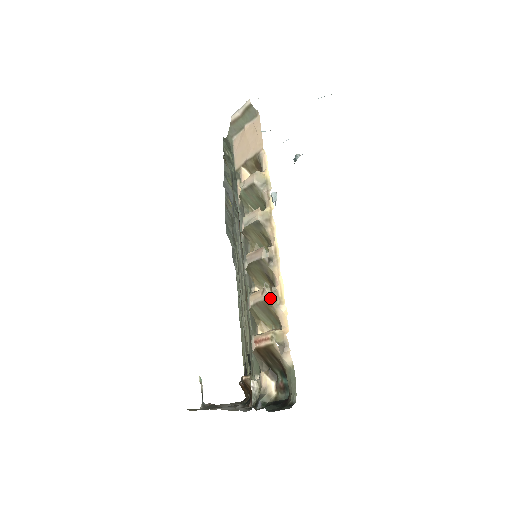
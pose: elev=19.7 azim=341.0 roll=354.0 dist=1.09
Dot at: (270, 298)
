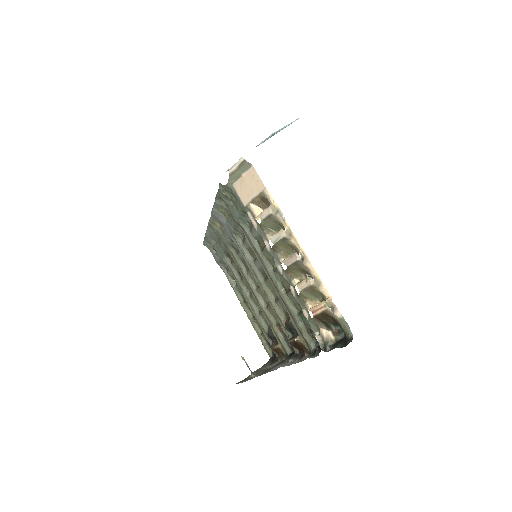
Dot at: (313, 283)
